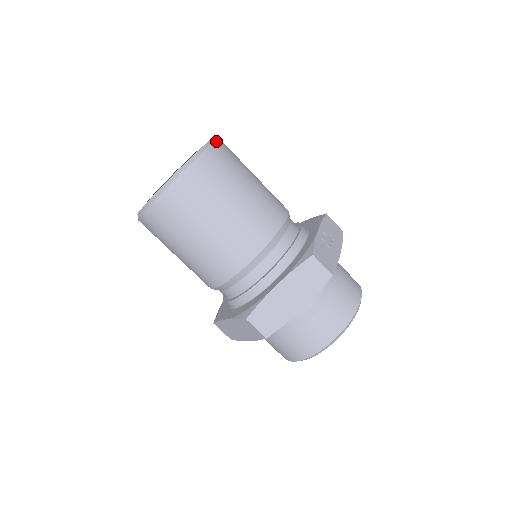
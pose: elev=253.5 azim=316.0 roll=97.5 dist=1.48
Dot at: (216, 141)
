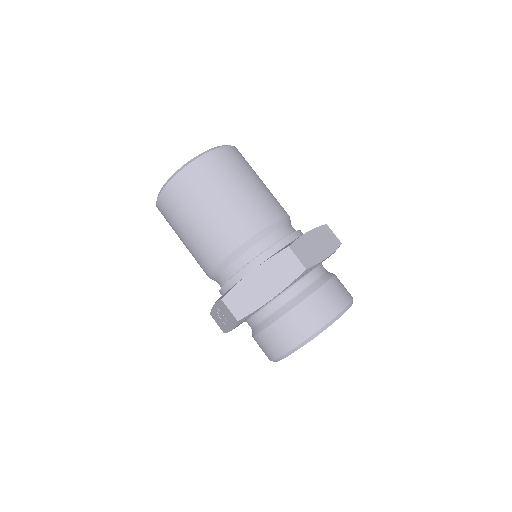
Dot at: occluded
